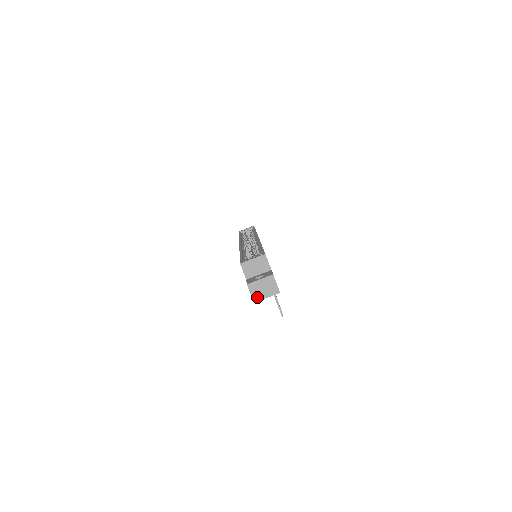
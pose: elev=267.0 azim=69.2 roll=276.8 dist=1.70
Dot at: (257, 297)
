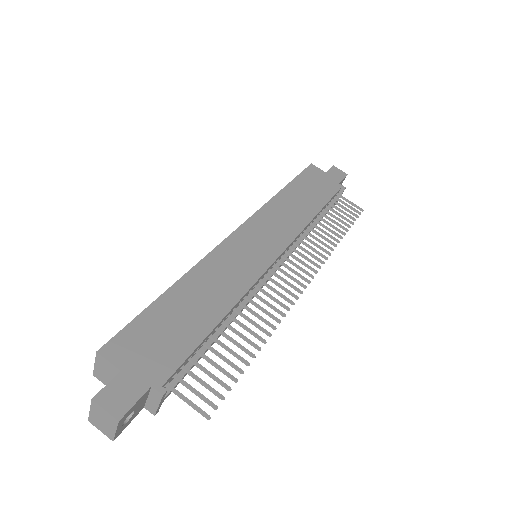
Dot at: (110, 435)
